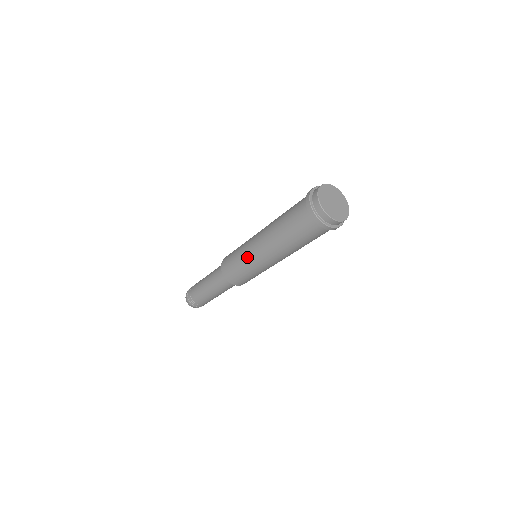
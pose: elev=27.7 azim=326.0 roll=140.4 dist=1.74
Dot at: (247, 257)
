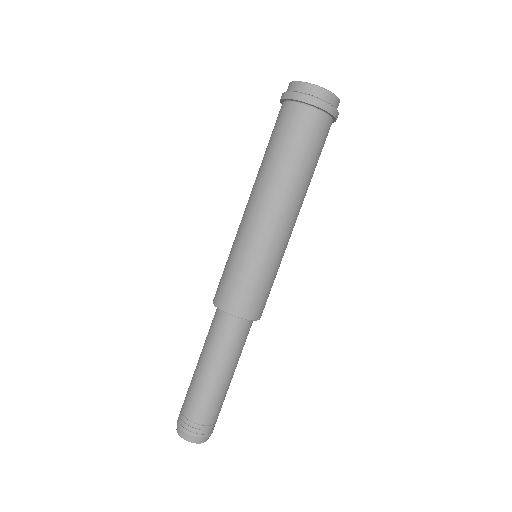
Dot at: (243, 242)
